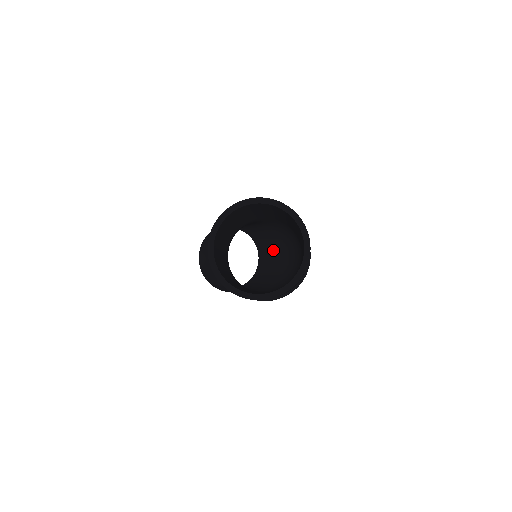
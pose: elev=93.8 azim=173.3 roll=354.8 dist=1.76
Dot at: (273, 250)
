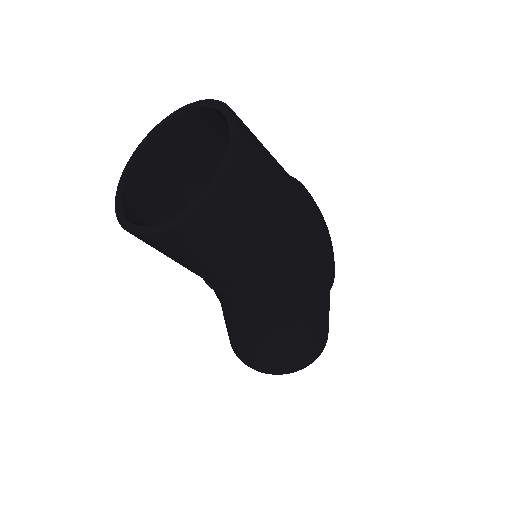
Dot at: occluded
